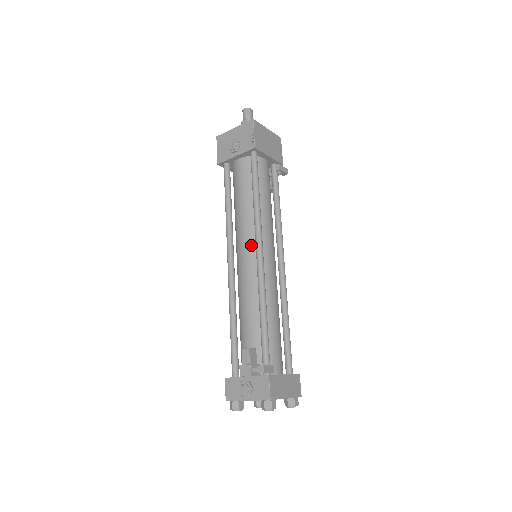
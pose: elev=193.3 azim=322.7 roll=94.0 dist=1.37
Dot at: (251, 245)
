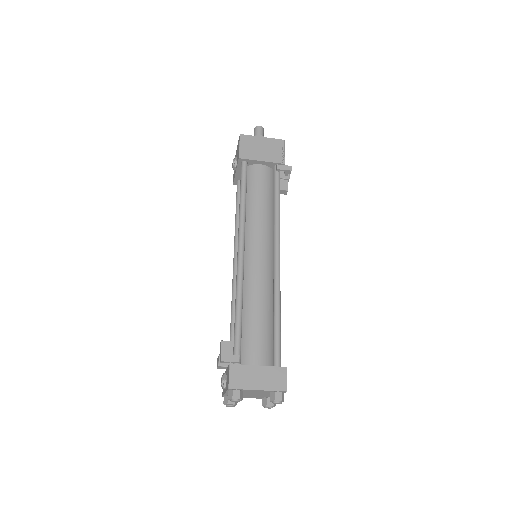
Dot at: occluded
